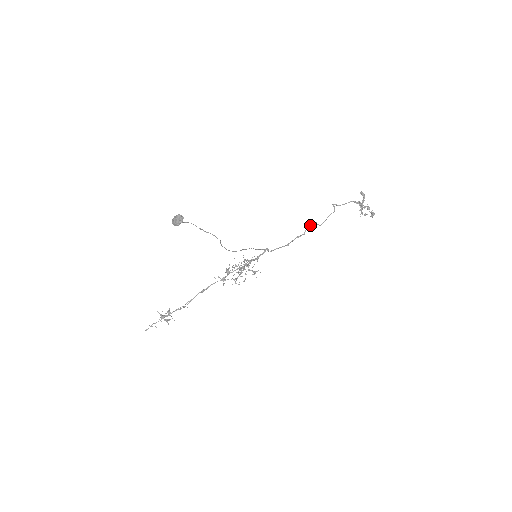
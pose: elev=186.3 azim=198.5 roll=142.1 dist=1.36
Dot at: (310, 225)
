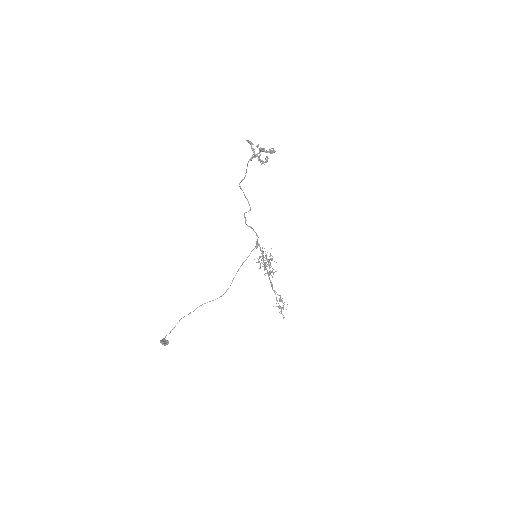
Dot at: (245, 219)
